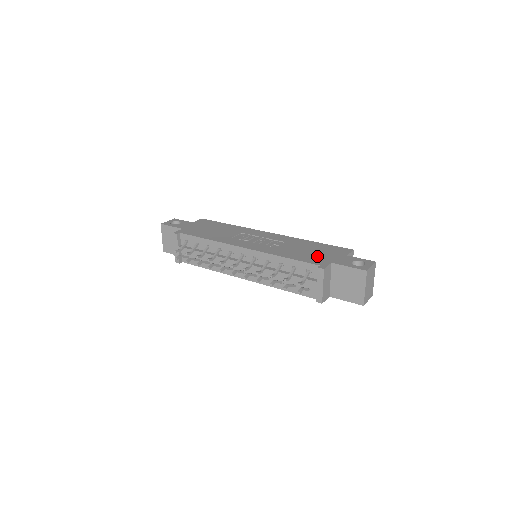
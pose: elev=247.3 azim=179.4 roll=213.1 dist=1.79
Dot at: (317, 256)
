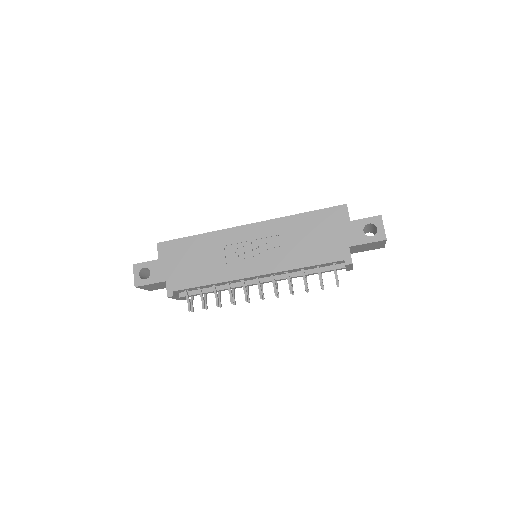
Dot at: (328, 244)
